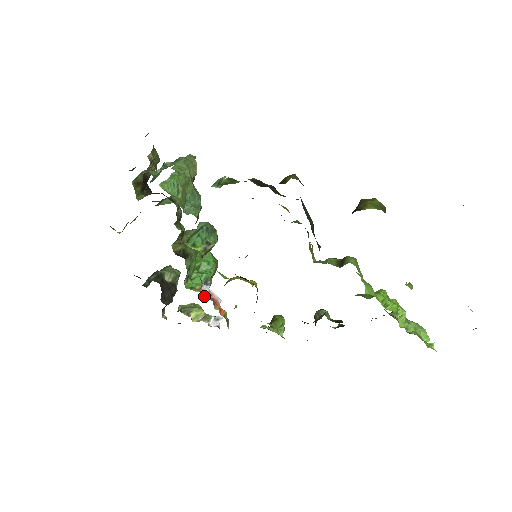
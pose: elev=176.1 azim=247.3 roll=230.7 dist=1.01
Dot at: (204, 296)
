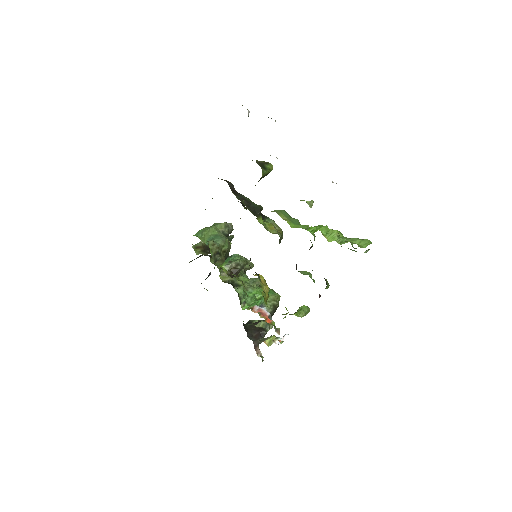
Dot at: (253, 311)
